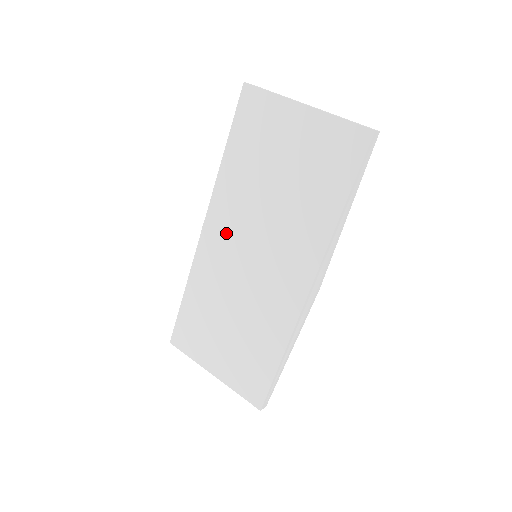
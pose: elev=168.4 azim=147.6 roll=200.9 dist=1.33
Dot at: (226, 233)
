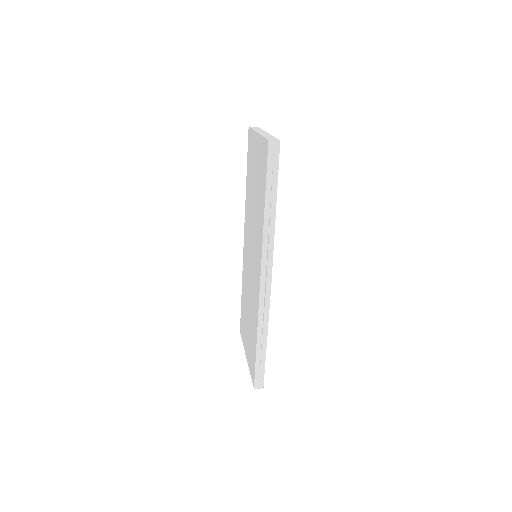
Dot at: (247, 240)
